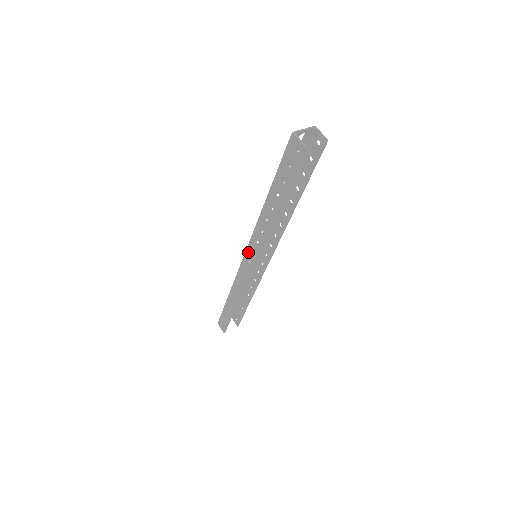
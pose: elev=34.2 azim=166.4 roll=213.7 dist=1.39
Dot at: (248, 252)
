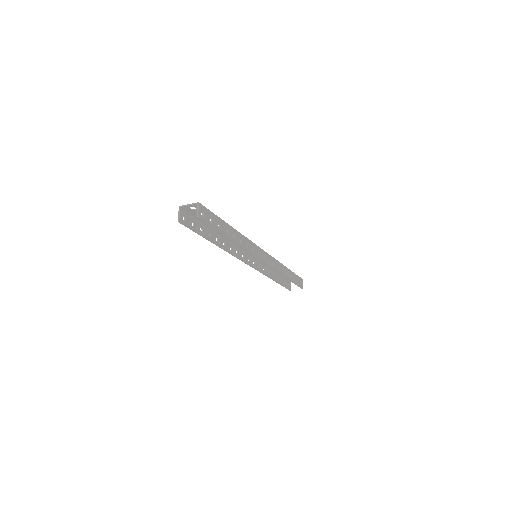
Dot at: (244, 253)
